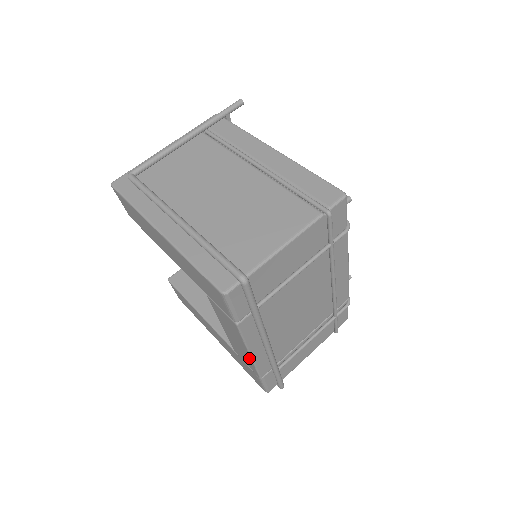
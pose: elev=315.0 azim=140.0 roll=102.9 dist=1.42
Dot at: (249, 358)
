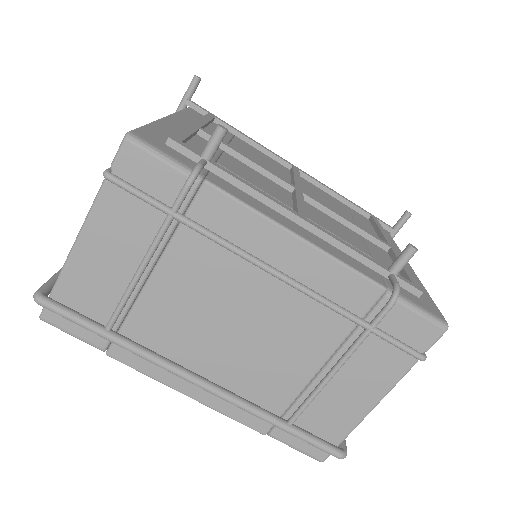
Dot at: occluded
